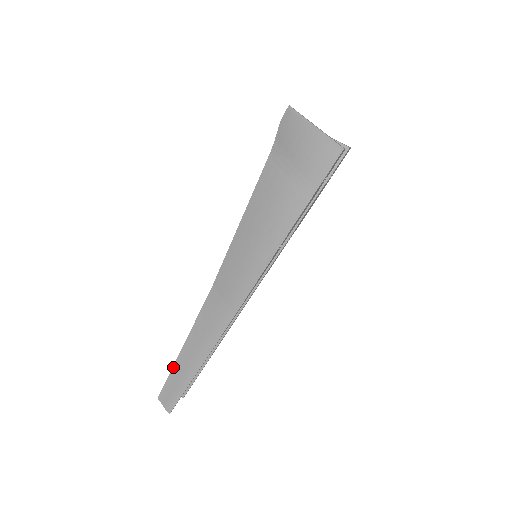
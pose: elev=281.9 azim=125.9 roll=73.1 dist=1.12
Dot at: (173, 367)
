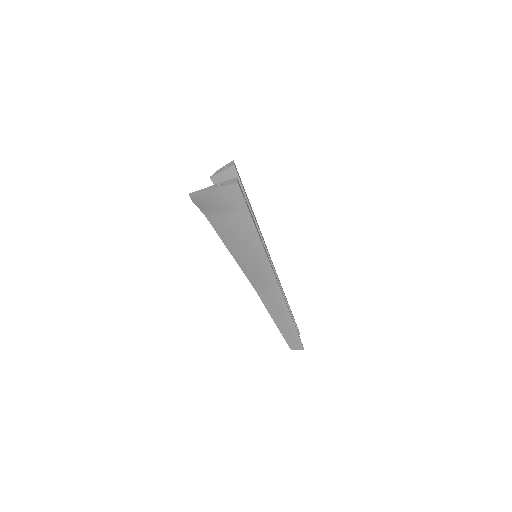
Dot at: (281, 333)
